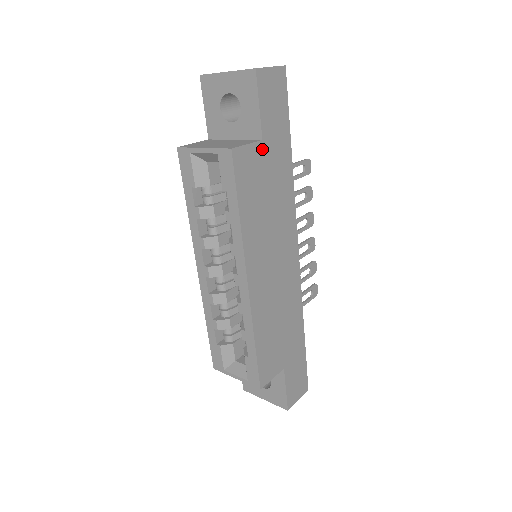
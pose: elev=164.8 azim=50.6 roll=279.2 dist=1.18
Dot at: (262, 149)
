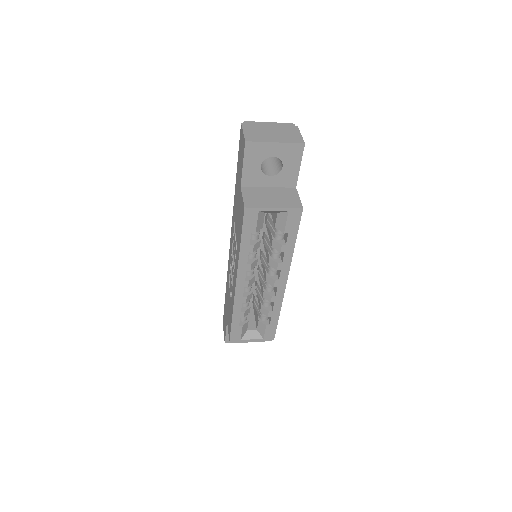
Dot at: occluded
